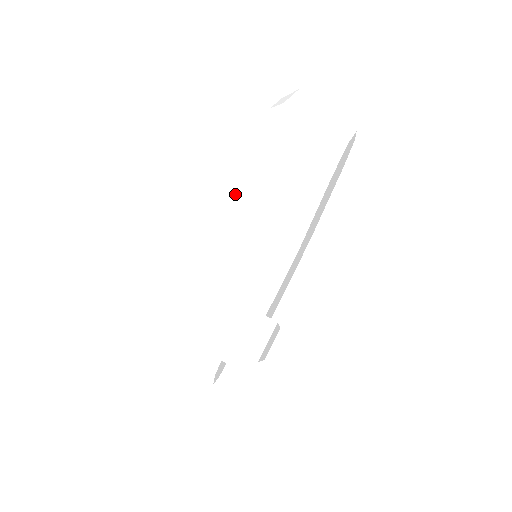
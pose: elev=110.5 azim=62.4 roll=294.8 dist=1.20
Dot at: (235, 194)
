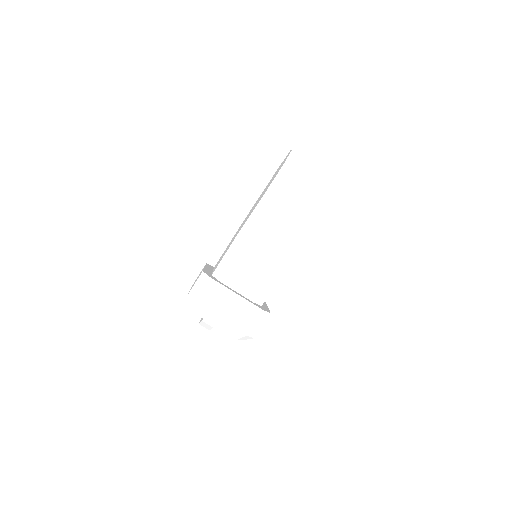
Dot at: (249, 219)
